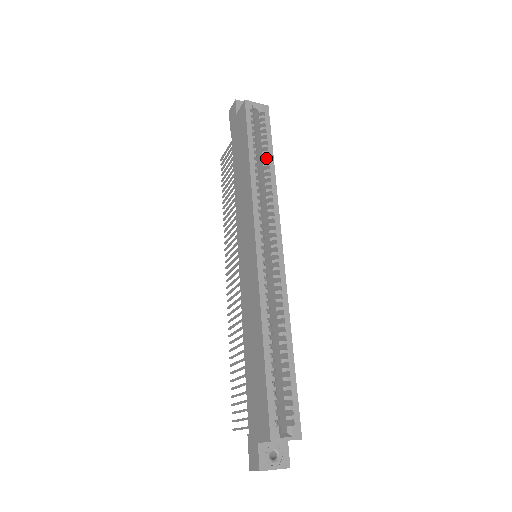
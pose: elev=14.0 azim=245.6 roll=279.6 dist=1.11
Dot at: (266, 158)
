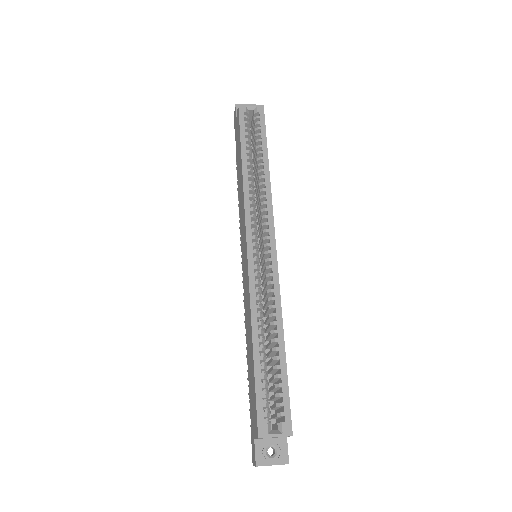
Dot at: (260, 158)
